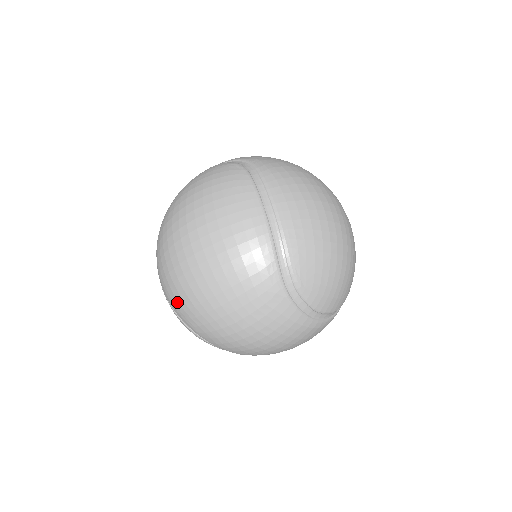
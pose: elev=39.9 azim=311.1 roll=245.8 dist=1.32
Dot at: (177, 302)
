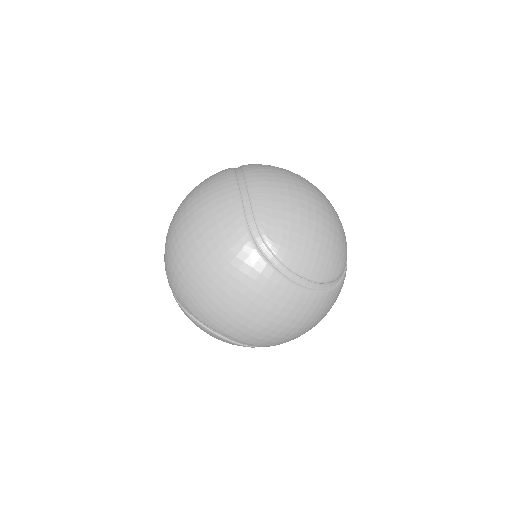
Dot at: (172, 279)
